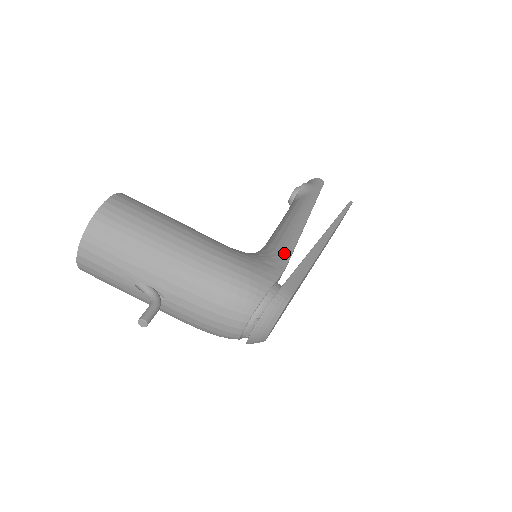
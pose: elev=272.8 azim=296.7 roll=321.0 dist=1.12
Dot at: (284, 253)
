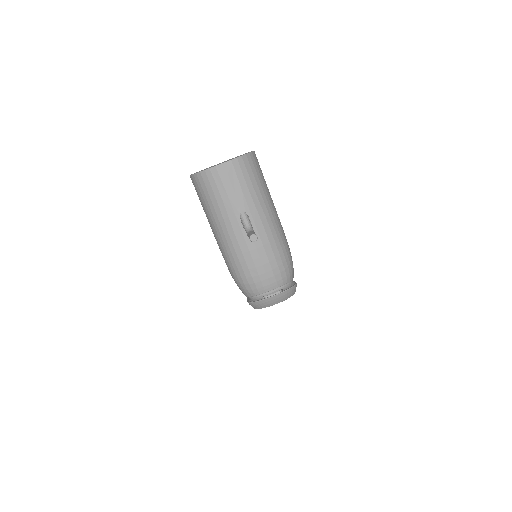
Dot at: occluded
